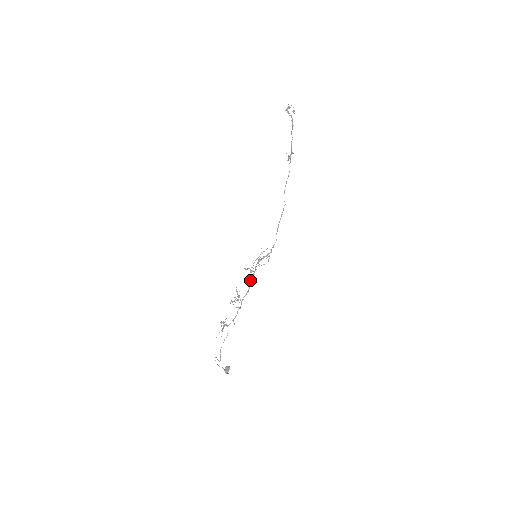
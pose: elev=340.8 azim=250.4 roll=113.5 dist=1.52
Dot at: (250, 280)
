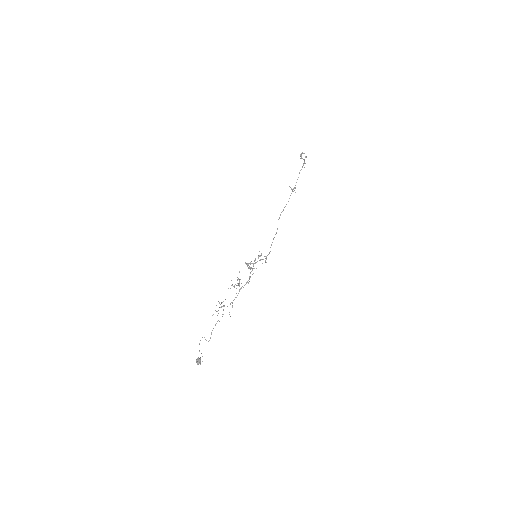
Dot at: (250, 273)
